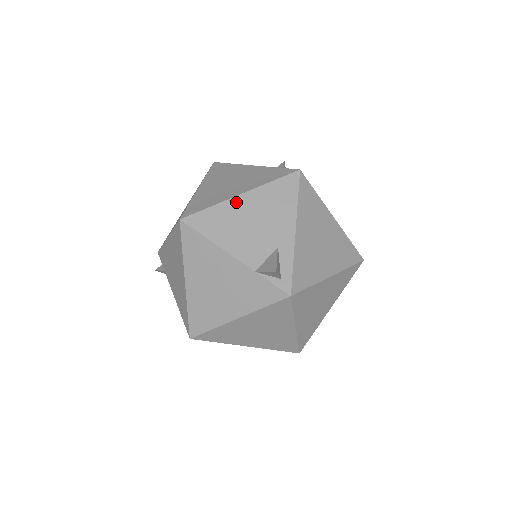
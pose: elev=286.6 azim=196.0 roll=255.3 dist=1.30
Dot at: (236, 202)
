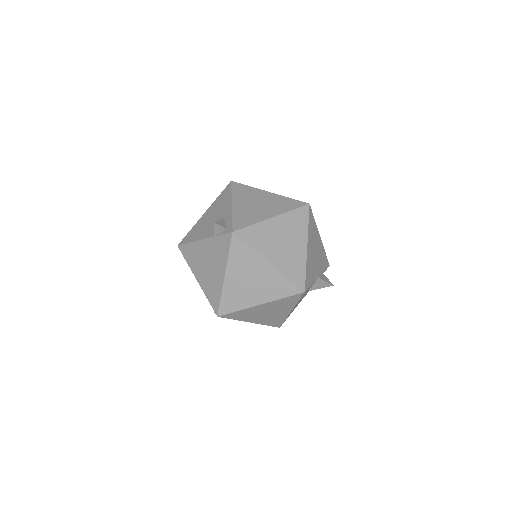
Dot at: (202, 218)
